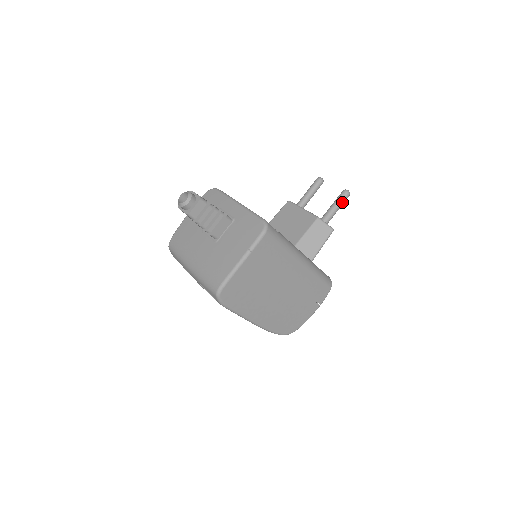
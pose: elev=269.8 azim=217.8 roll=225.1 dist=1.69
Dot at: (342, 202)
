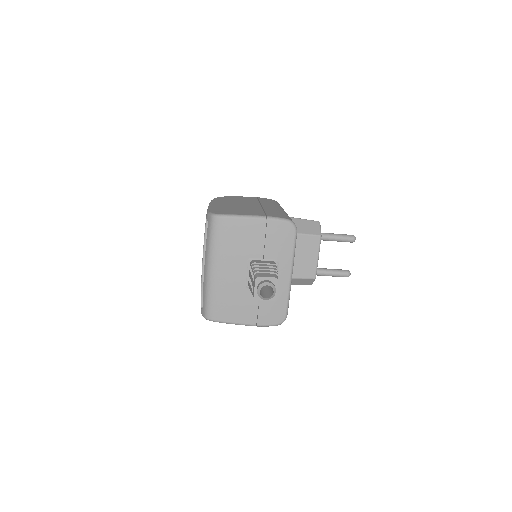
Dot at: occluded
